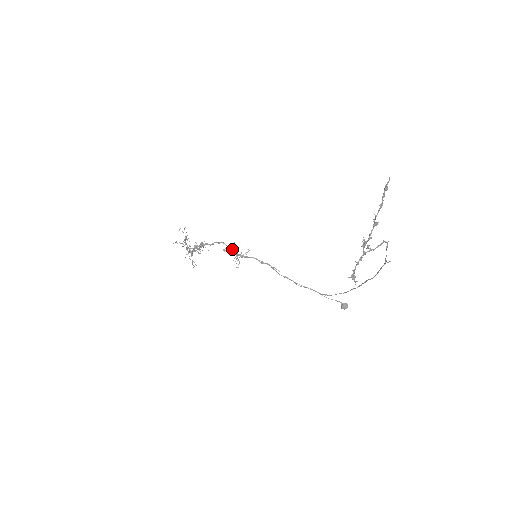
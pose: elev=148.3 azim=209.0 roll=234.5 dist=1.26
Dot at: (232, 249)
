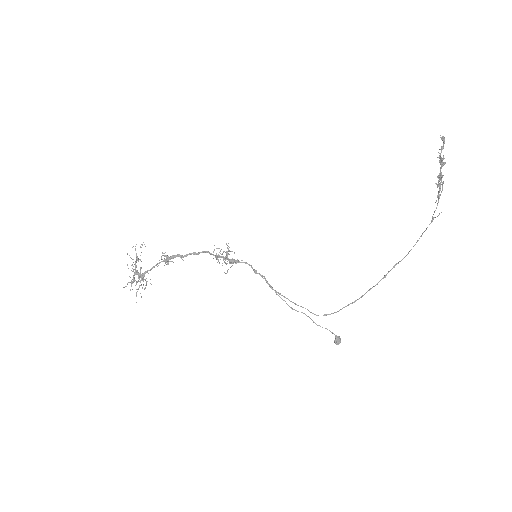
Dot at: (217, 257)
